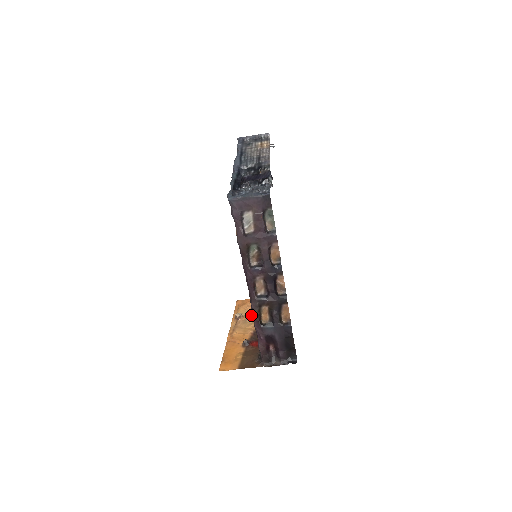
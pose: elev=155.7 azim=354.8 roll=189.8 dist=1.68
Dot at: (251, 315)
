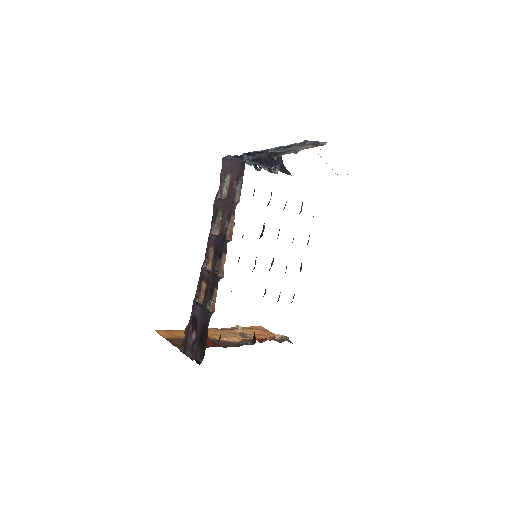
Dot at: (248, 335)
